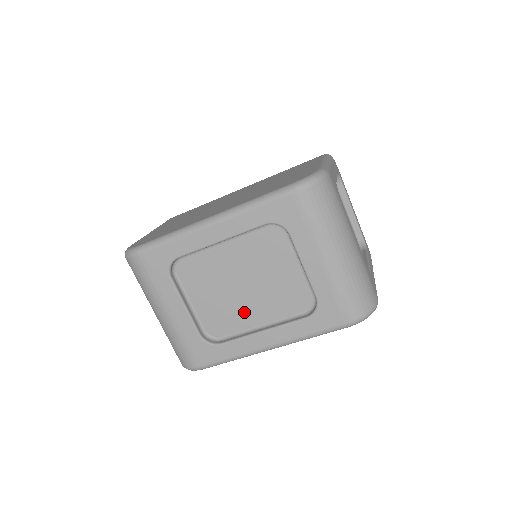
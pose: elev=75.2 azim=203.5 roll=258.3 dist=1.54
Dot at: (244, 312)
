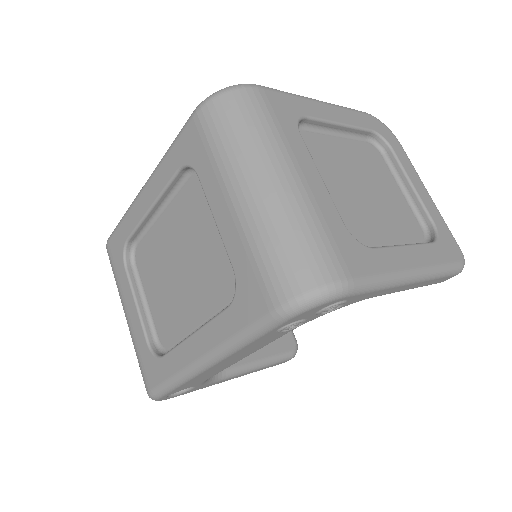
Dot at: (184, 309)
